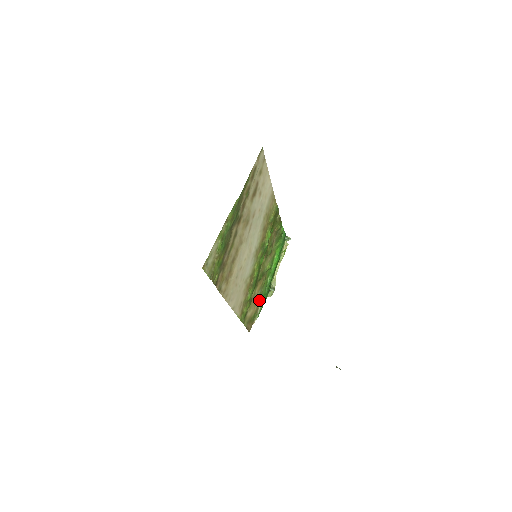
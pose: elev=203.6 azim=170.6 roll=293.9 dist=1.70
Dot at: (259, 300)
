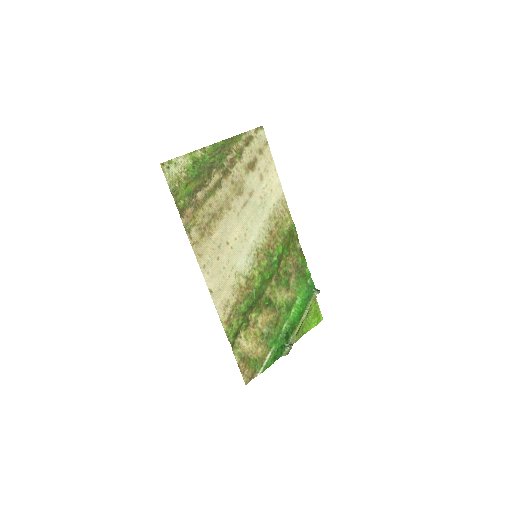
Dot at: (266, 345)
